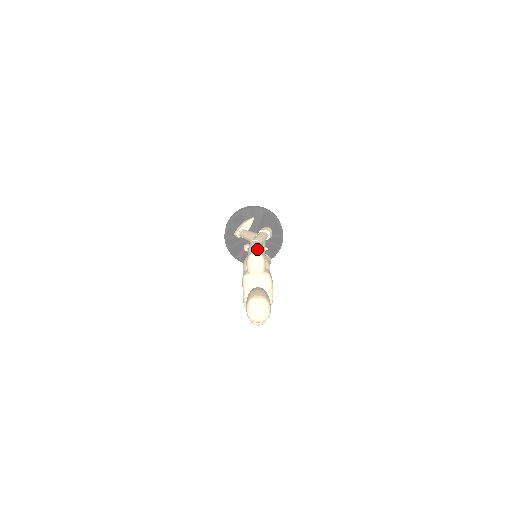
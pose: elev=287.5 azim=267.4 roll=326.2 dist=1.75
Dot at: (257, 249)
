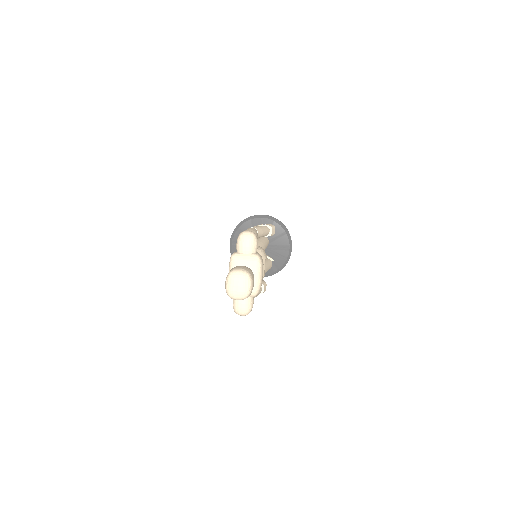
Dot at: occluded
